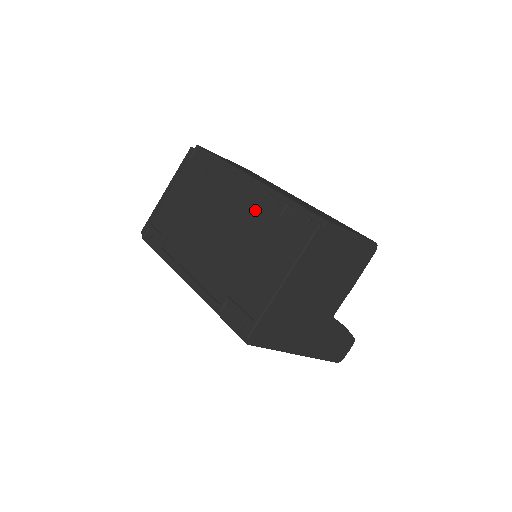
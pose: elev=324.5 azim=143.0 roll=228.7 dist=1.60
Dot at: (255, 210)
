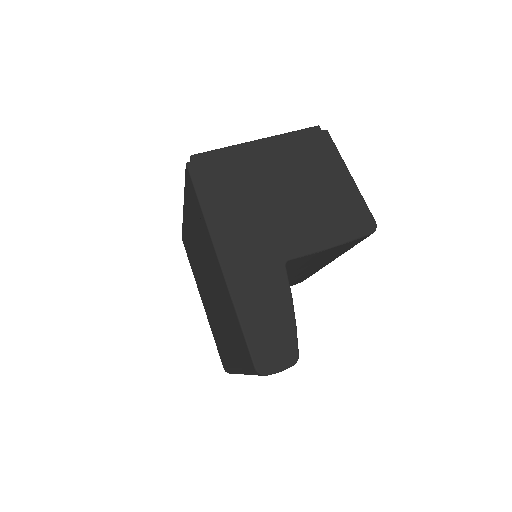
Dot at: occluded
